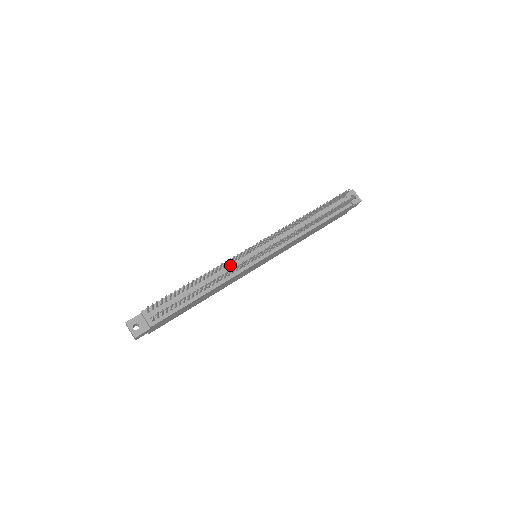
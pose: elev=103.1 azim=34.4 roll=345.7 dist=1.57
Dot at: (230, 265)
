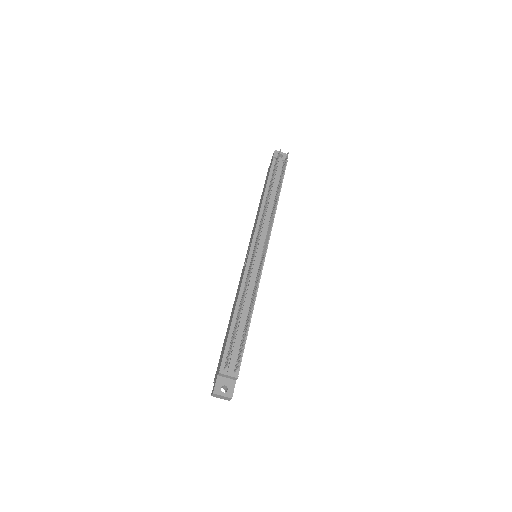
Dot at: occluded
